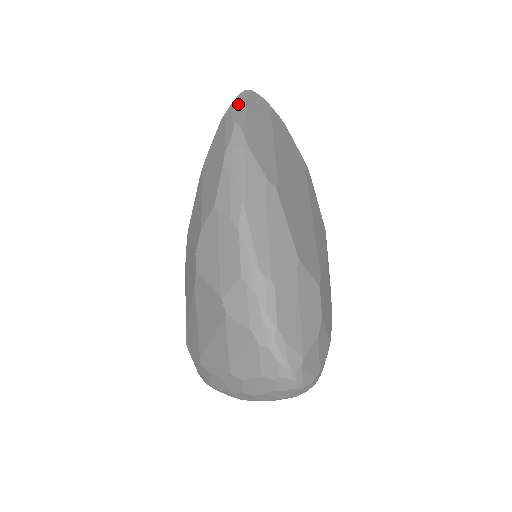
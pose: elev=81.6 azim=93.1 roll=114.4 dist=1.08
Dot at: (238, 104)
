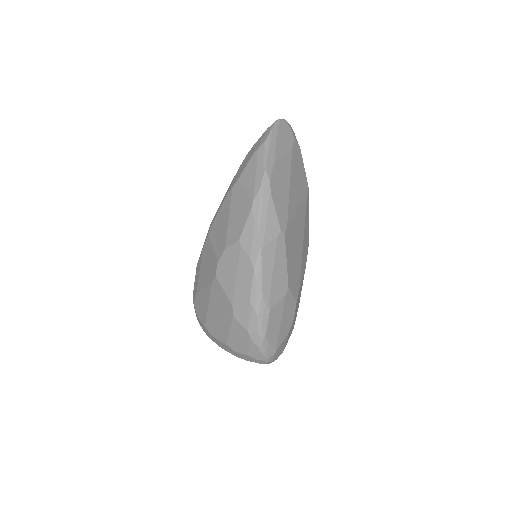
Dot at: (270, 145)
